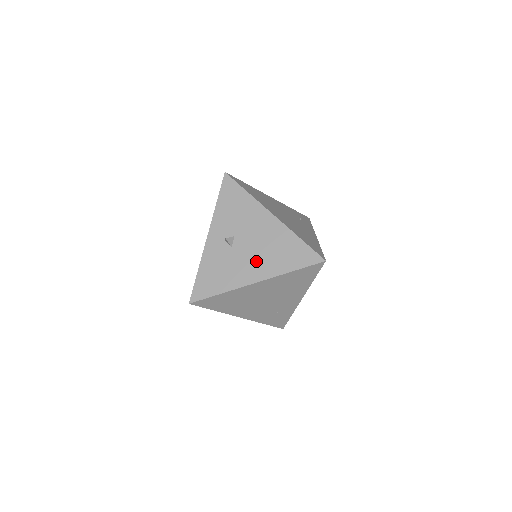
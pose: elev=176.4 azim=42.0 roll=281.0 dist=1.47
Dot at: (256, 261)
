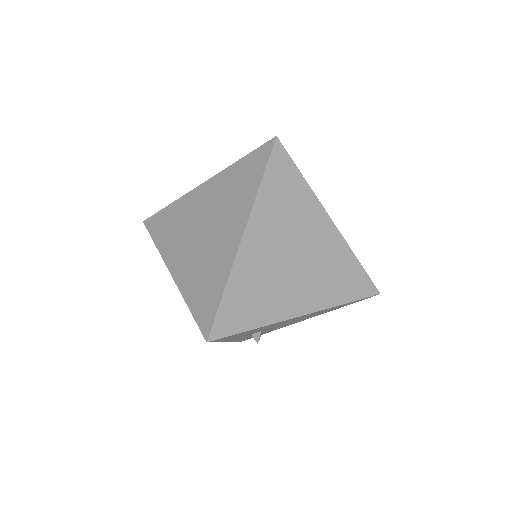
Dot at: (297, 321)
